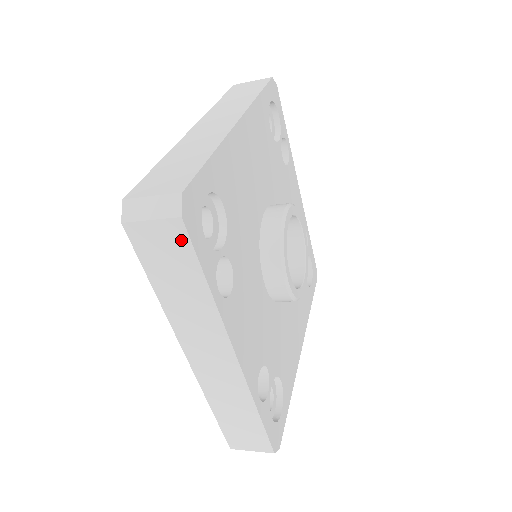
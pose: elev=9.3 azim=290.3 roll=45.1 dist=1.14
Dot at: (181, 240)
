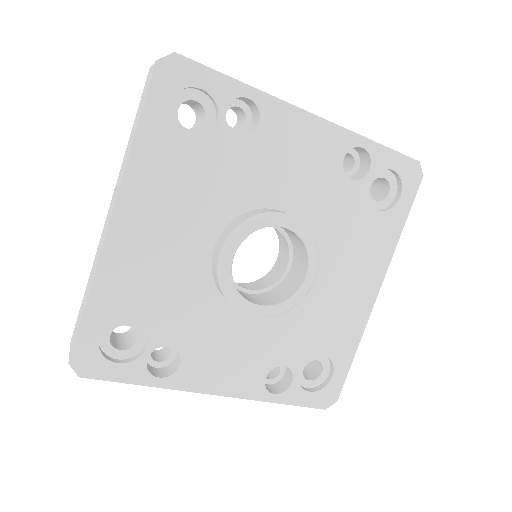
Dot at: (98, 376)
